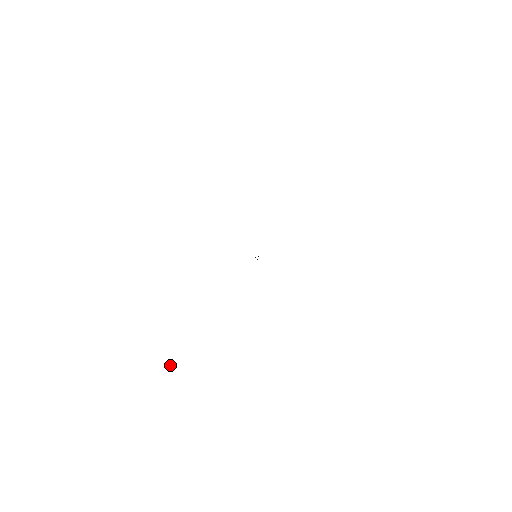
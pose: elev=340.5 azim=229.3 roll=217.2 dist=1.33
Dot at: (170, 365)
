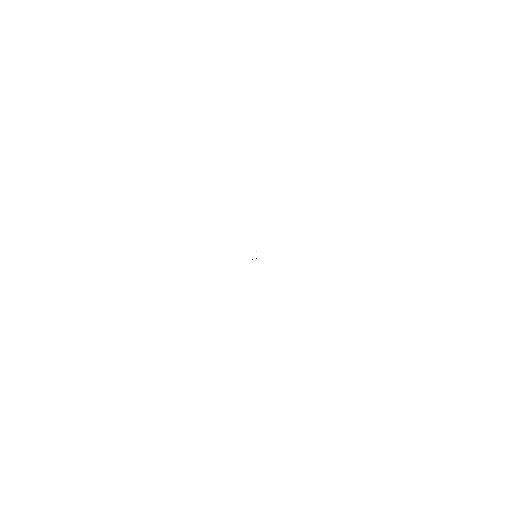
Dot at: (201, 393)
